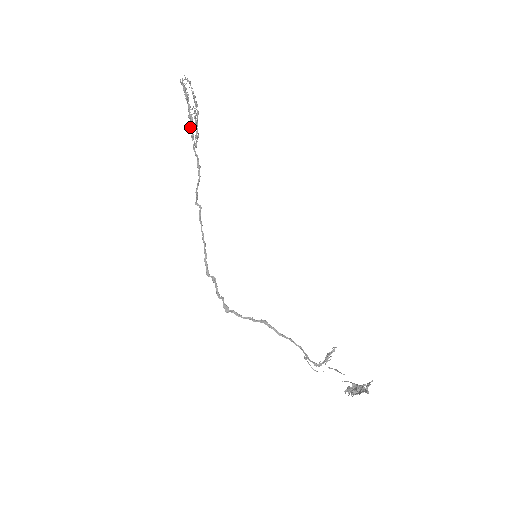
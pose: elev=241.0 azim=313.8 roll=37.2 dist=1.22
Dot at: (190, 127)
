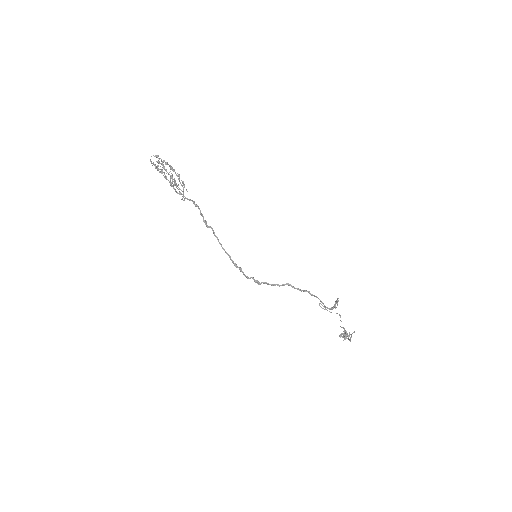
Dot at: occluded
